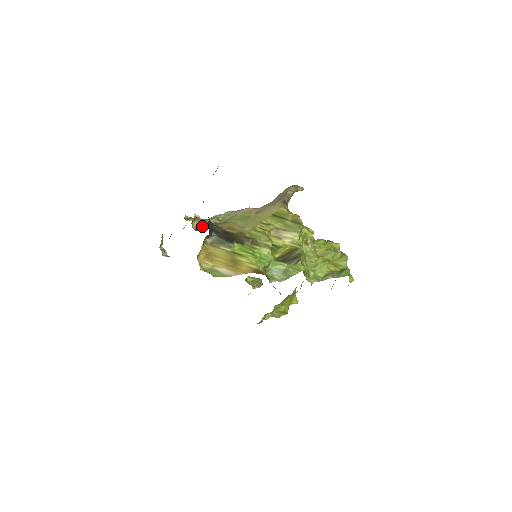
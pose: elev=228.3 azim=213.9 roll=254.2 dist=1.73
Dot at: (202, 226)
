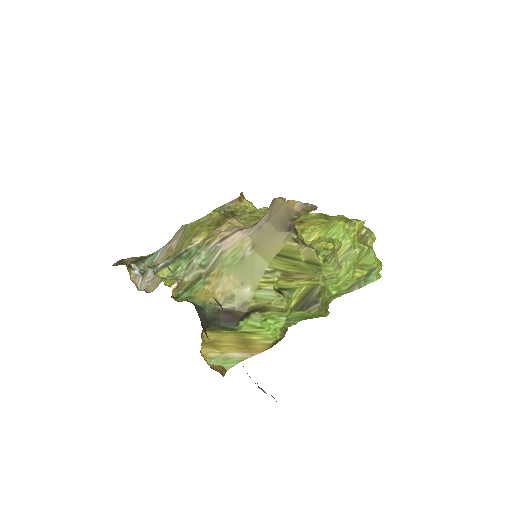
Dot at: (184, 286)
